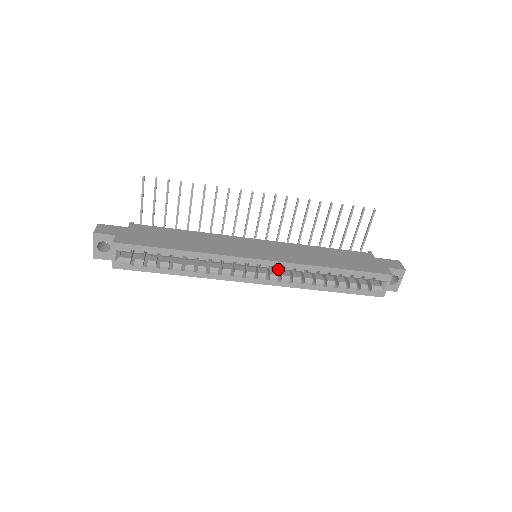
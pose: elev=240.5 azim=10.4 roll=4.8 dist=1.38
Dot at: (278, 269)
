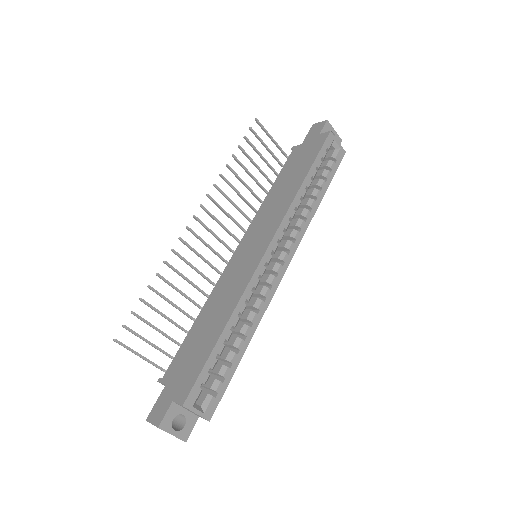
Dot at: occluded
